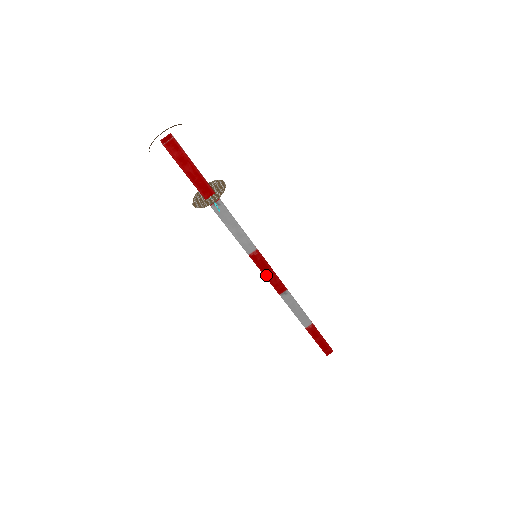
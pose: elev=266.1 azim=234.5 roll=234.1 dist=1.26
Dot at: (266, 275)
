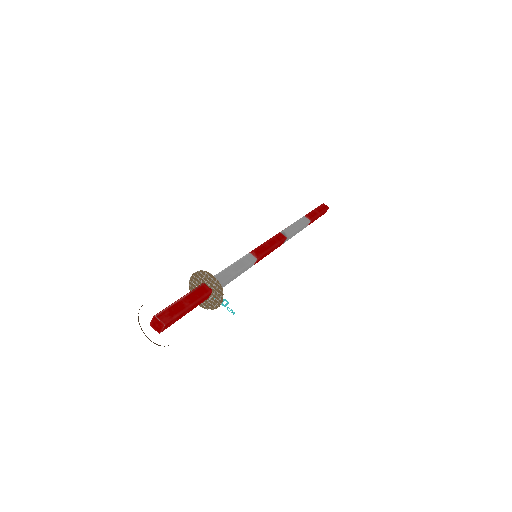
Dot at: (269, 253)
